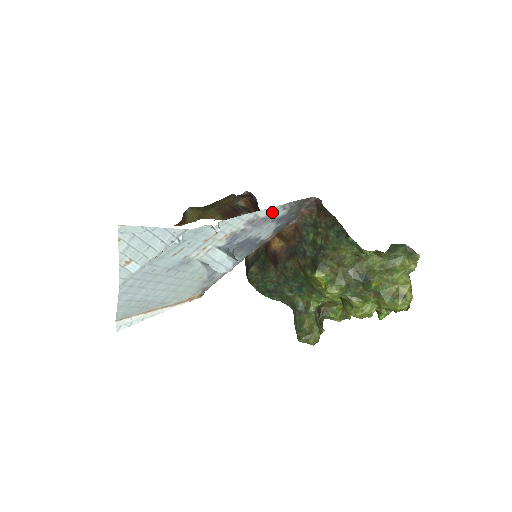
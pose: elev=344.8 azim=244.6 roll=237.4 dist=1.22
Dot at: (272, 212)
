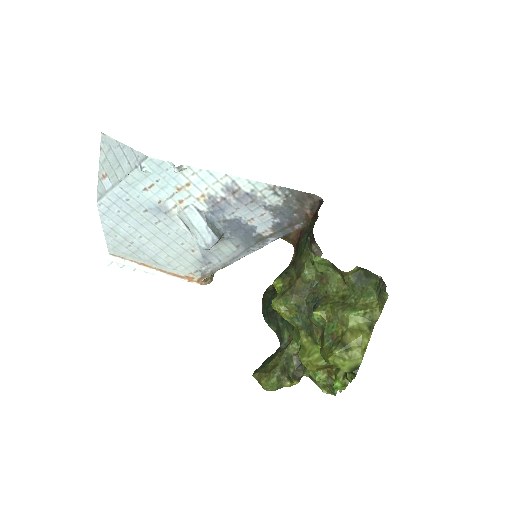
Dot at: (258, 190)
